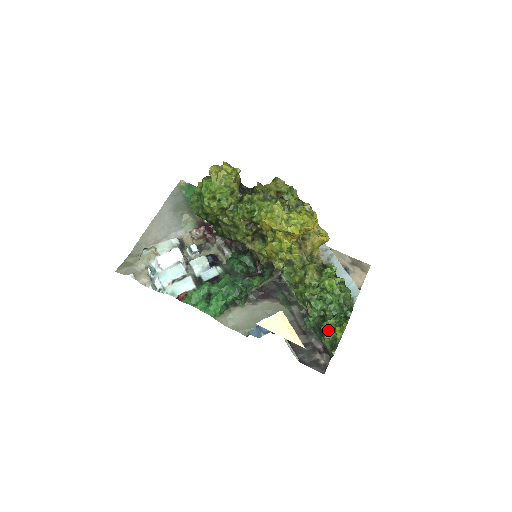
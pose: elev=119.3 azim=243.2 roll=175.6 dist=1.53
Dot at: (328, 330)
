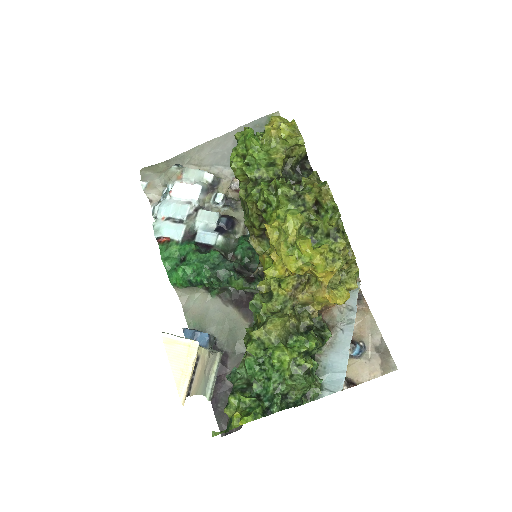
Dot at: (234, 405)
